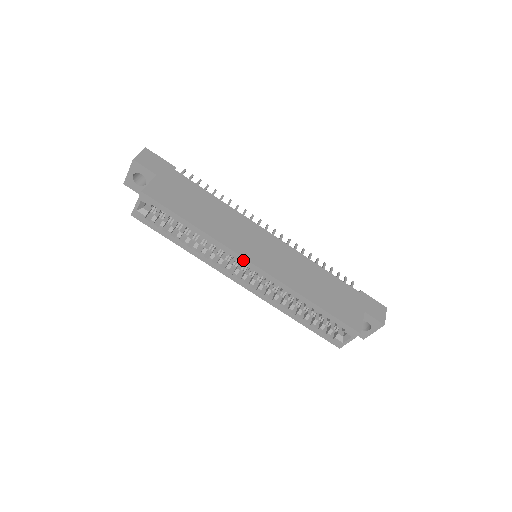
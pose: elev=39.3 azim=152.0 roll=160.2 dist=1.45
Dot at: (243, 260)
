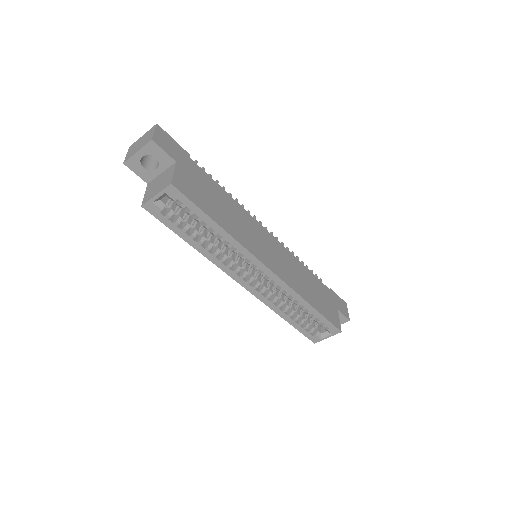
Dot at: (260, 264)
